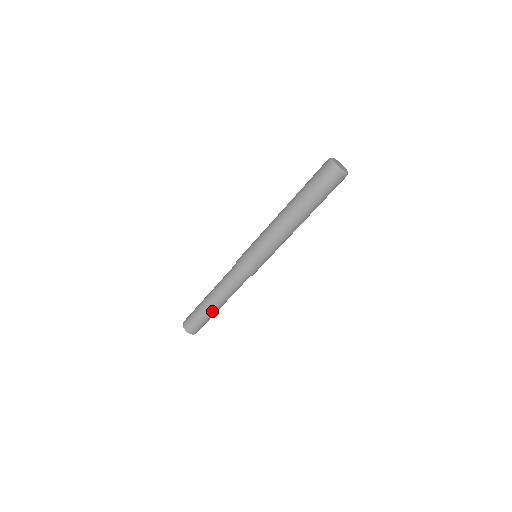
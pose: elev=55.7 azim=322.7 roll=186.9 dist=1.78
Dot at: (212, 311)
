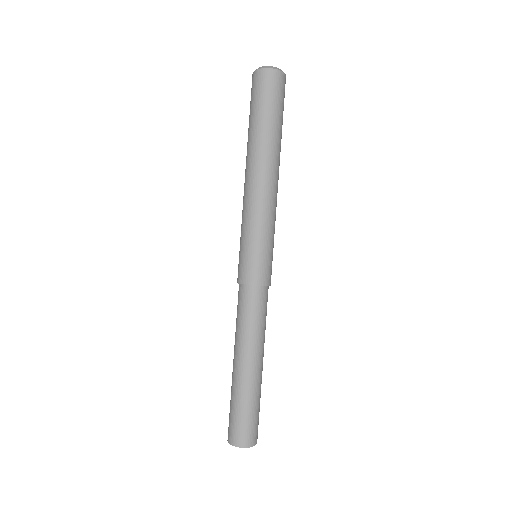
Dot at: (259, 380)
